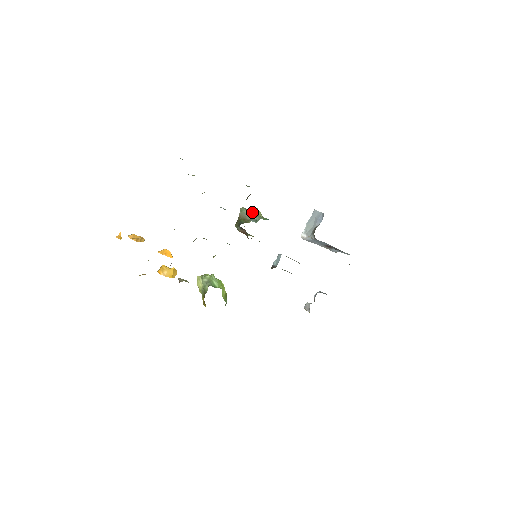
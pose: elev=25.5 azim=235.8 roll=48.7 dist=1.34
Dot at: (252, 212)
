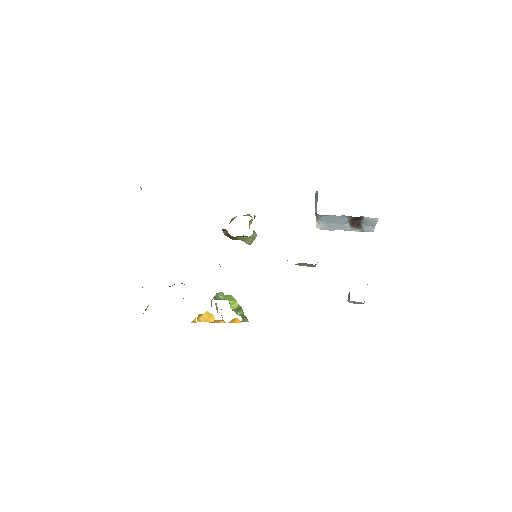
Dot at: occluded
